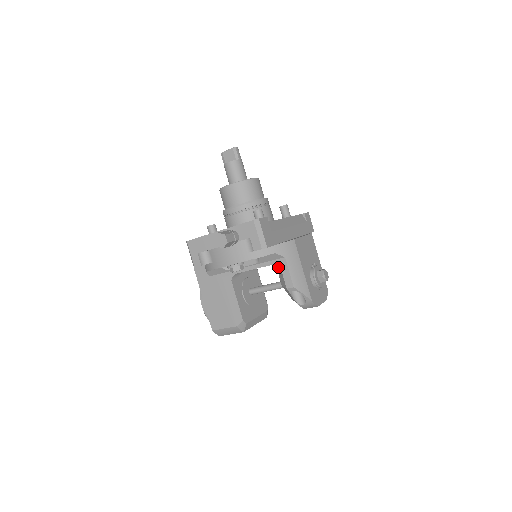
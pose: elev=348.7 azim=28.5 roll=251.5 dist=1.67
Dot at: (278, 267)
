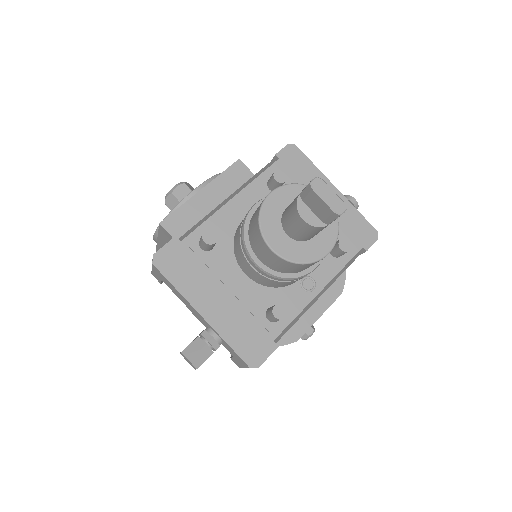
Dot at: occluded
